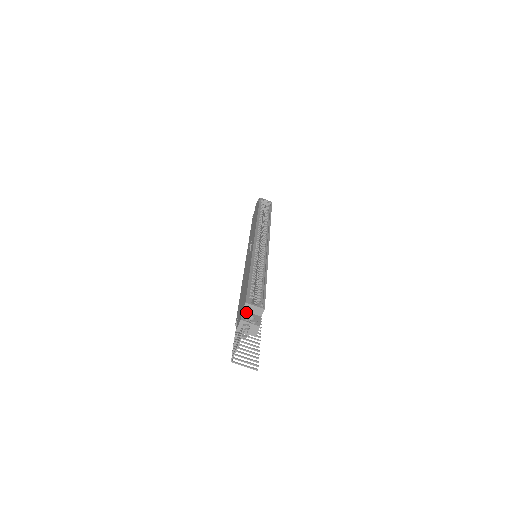
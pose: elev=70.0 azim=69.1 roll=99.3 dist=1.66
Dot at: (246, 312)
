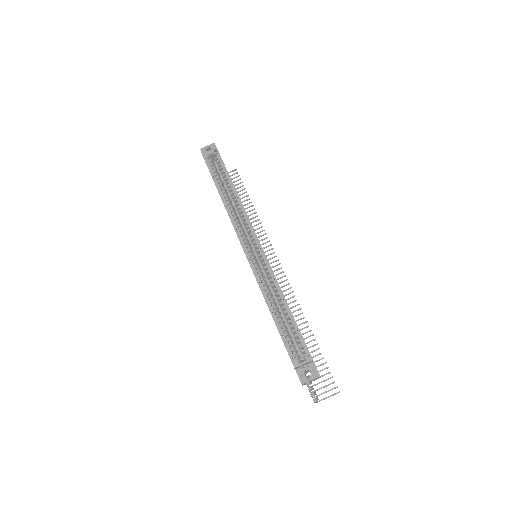
Dot at: (299, 369)
